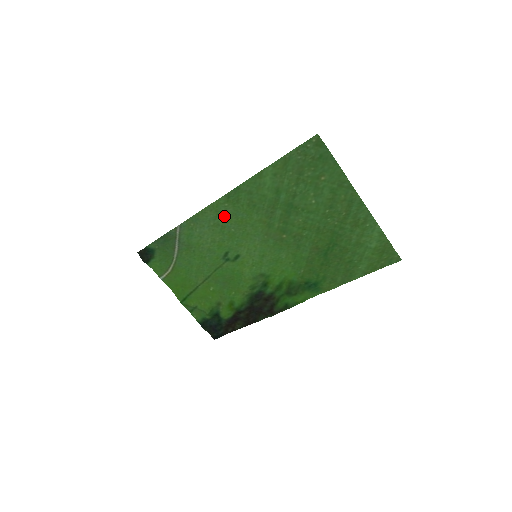
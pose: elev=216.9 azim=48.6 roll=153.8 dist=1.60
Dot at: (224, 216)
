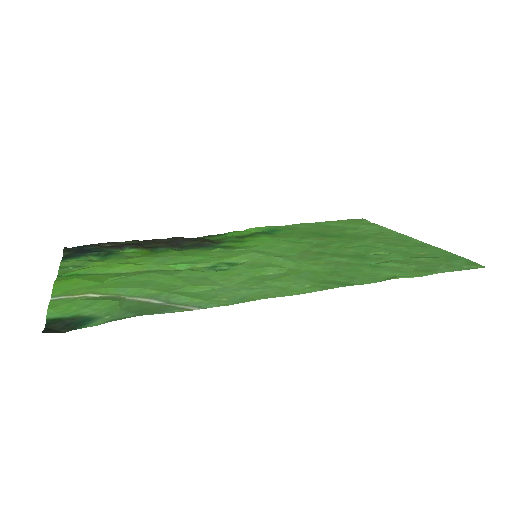
Dot at: (284, 282)
